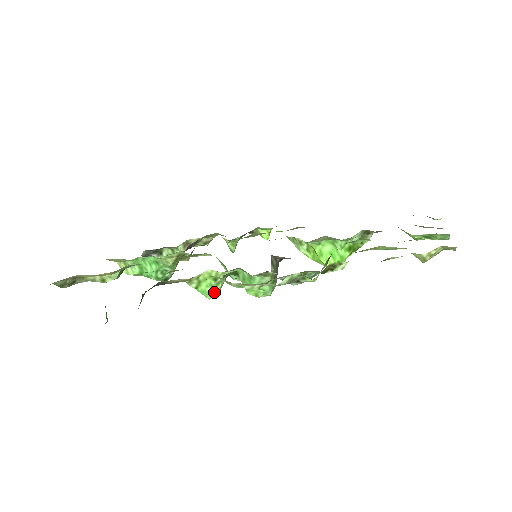
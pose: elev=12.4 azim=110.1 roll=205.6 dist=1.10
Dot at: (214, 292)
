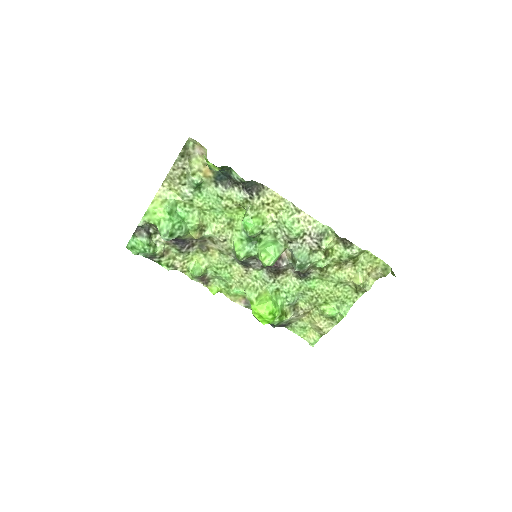
Dot at: (254, 231)
